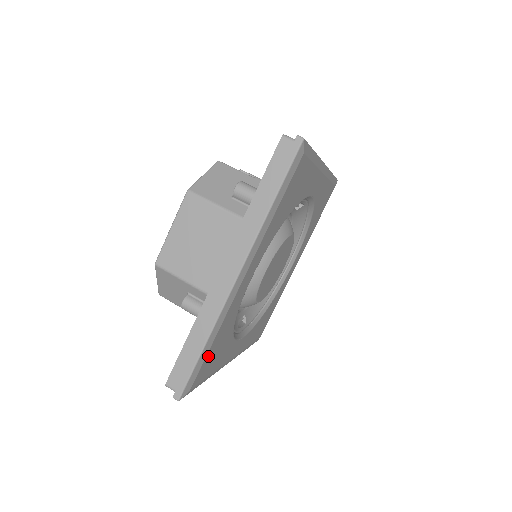
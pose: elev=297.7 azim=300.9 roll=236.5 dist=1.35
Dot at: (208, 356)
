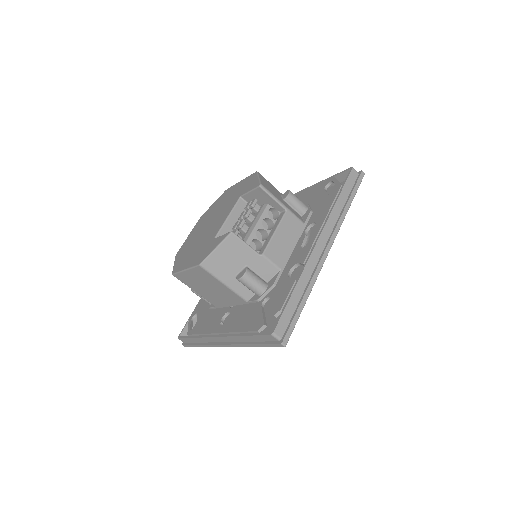
Dot at: occluded
